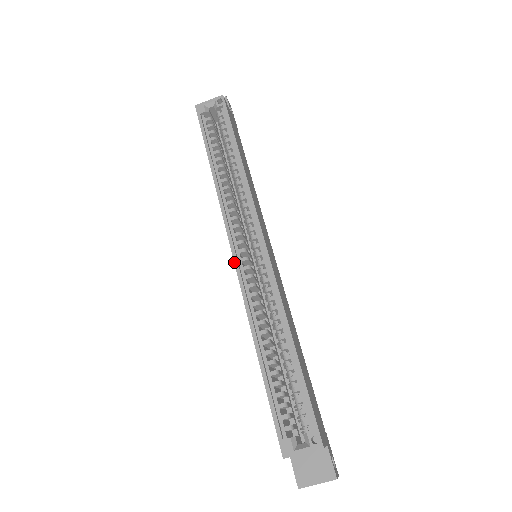
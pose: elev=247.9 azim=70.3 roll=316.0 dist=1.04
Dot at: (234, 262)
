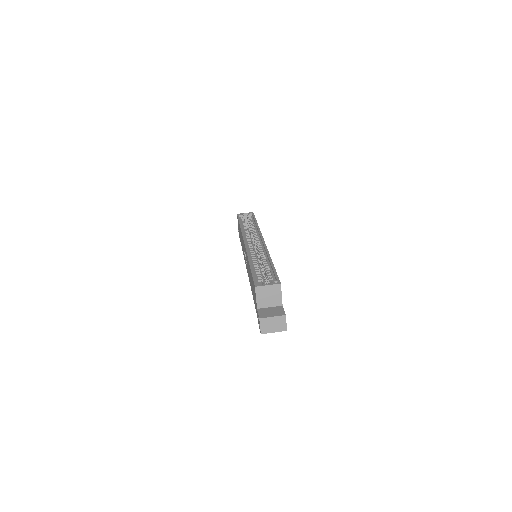
Dot at: (244, 244)
